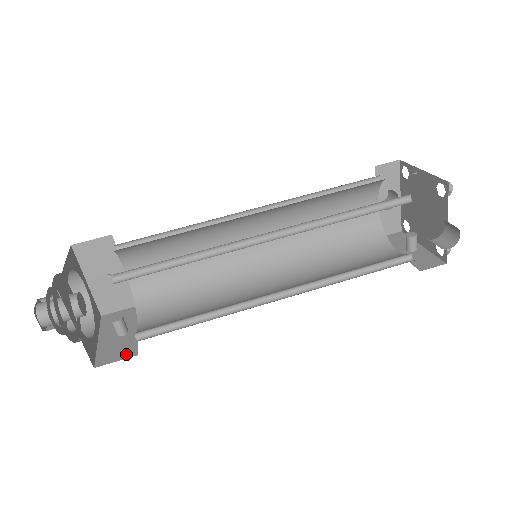
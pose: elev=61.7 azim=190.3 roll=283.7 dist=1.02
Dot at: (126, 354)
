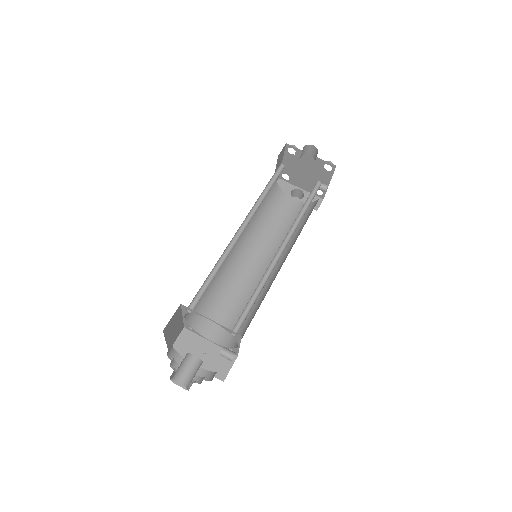
Dot at: occluded
